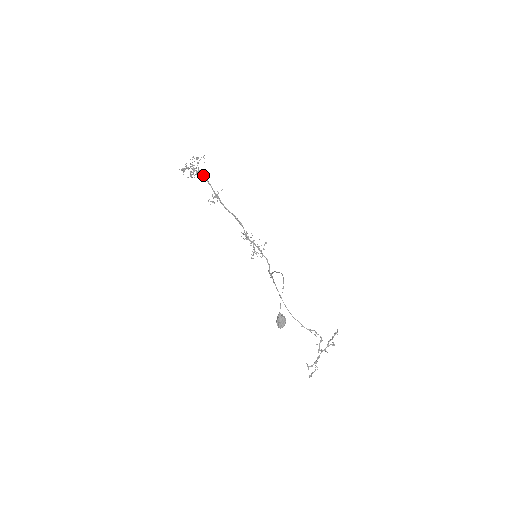
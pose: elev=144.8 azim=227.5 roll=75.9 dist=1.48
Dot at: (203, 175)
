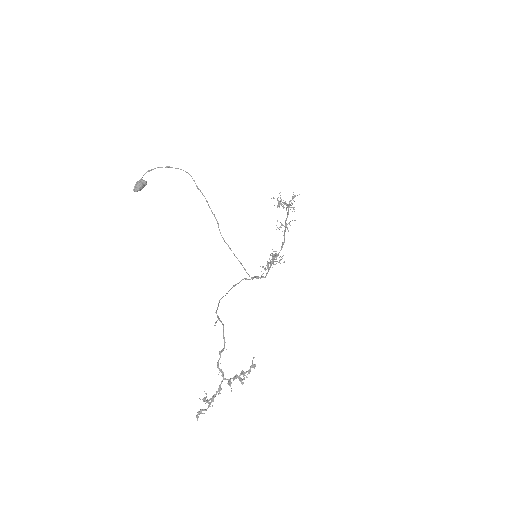
Dot at: occluded
